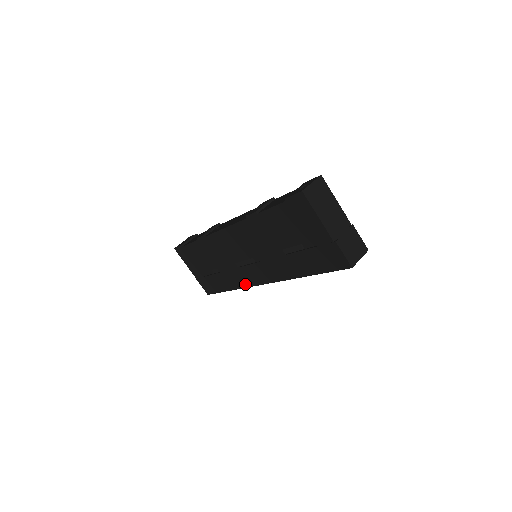
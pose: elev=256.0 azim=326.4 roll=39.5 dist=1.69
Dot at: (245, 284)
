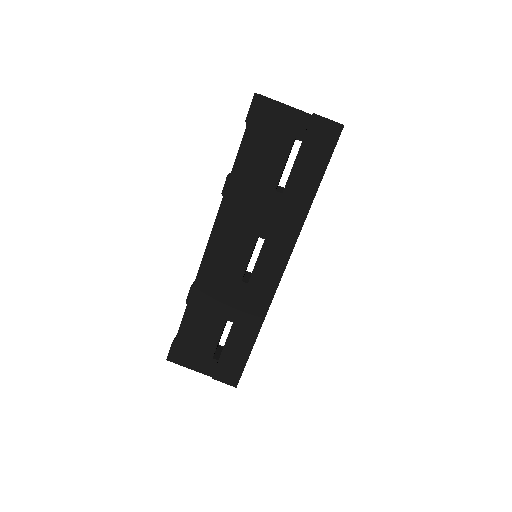
Dot at: (266, 300)
